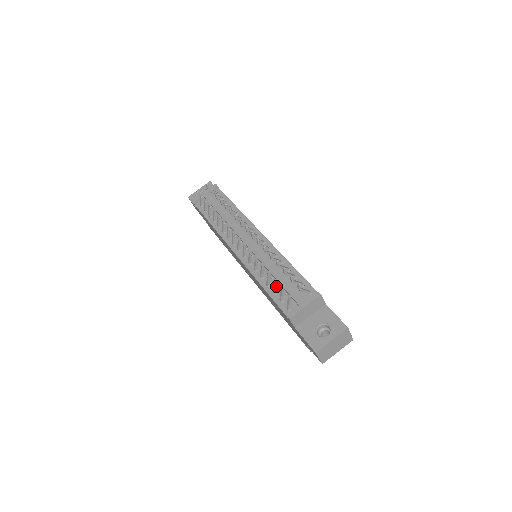
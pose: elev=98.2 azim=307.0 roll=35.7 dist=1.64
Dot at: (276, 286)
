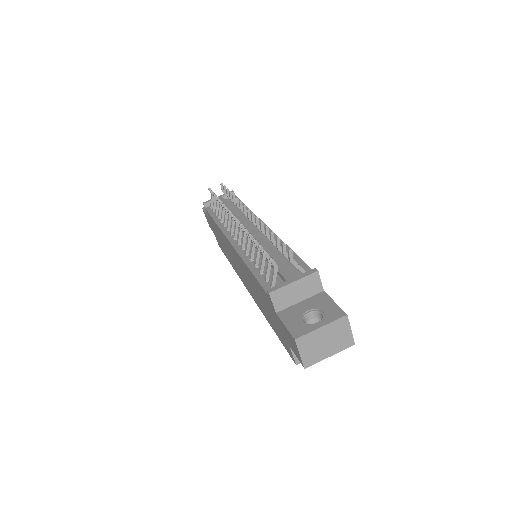
Dot at: (264, 262)
